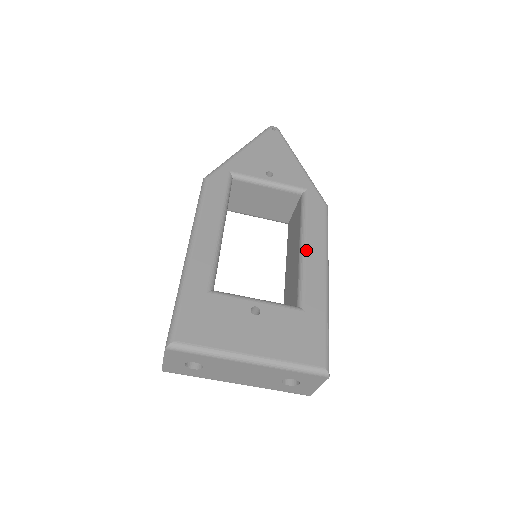
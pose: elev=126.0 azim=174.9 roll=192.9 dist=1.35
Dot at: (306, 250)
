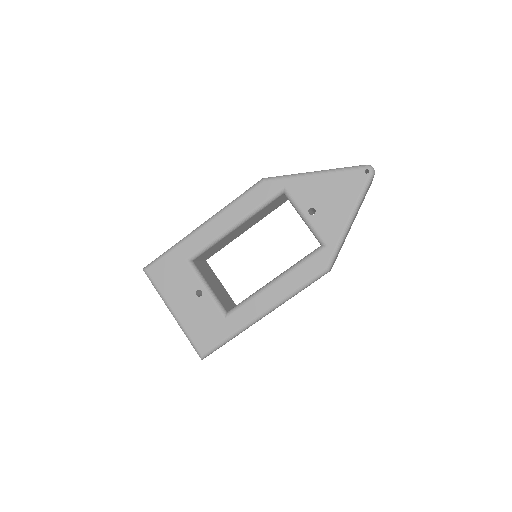
Dot at: (270, 287)
